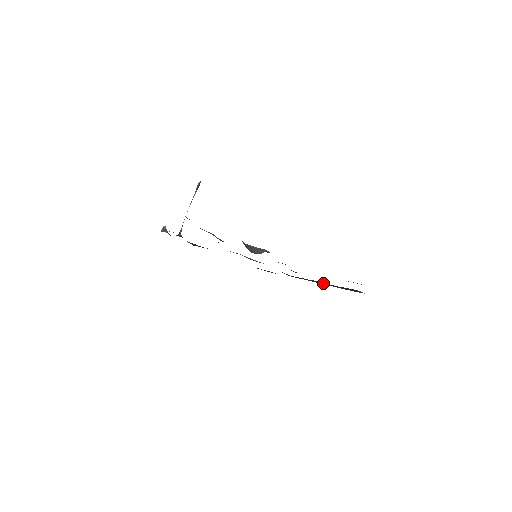
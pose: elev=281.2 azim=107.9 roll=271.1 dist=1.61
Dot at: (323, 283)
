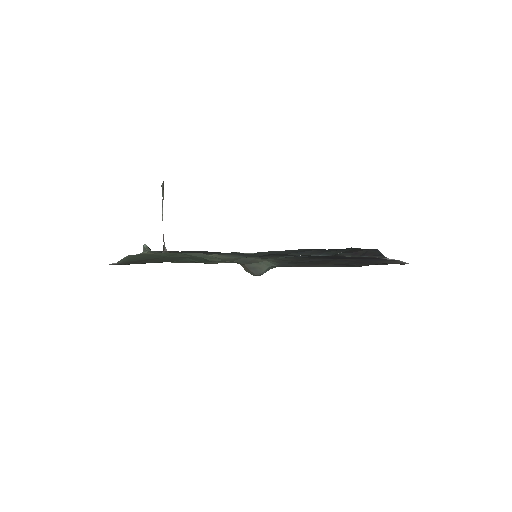
Dot at: (333, 251)
